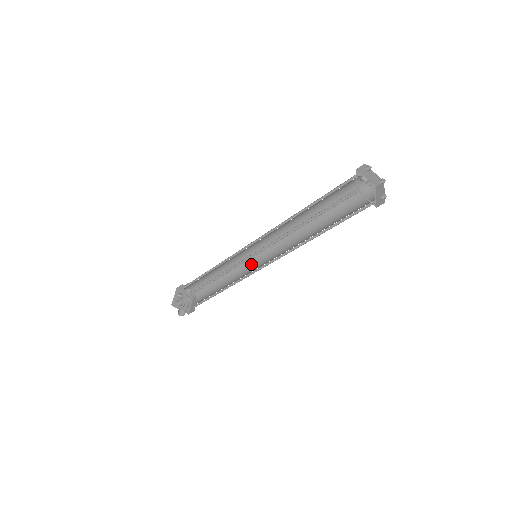
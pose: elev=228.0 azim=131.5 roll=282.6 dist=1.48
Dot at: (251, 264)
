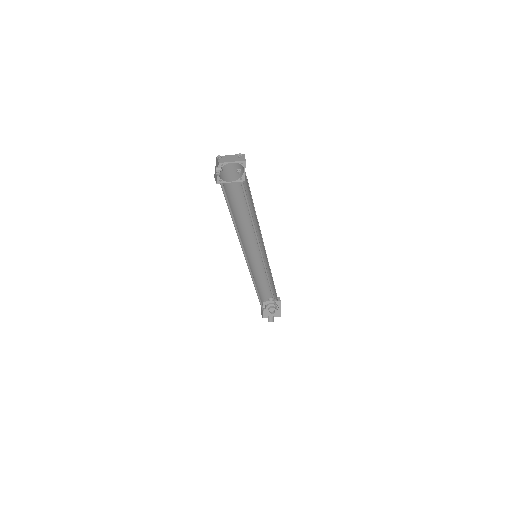
Dot at: (267, 261)
